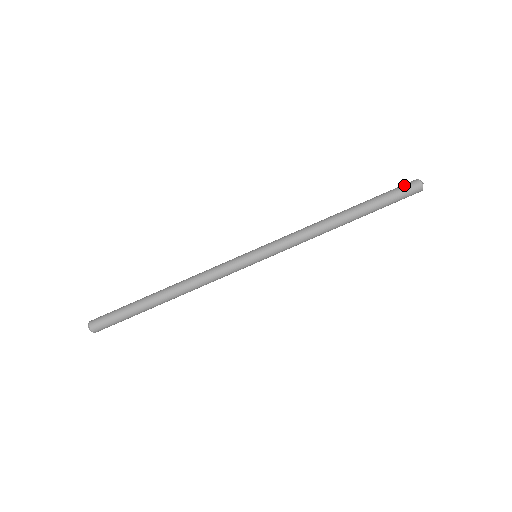
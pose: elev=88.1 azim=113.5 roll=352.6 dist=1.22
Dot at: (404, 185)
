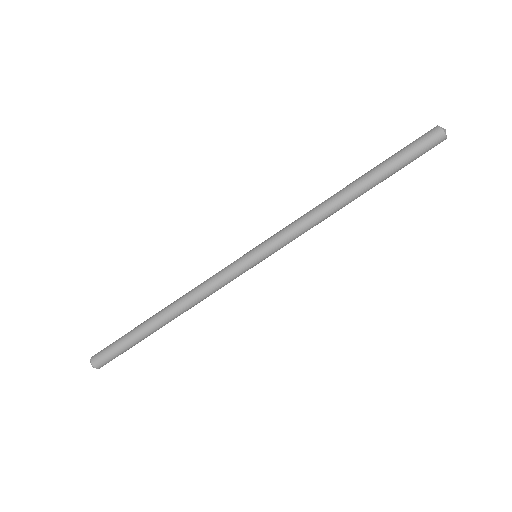
Dot at: (426, 144)
